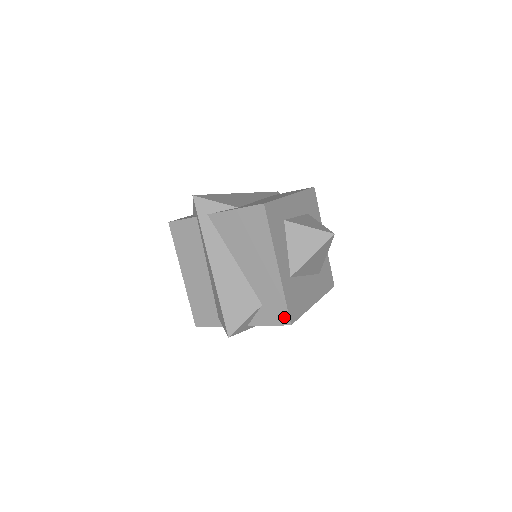
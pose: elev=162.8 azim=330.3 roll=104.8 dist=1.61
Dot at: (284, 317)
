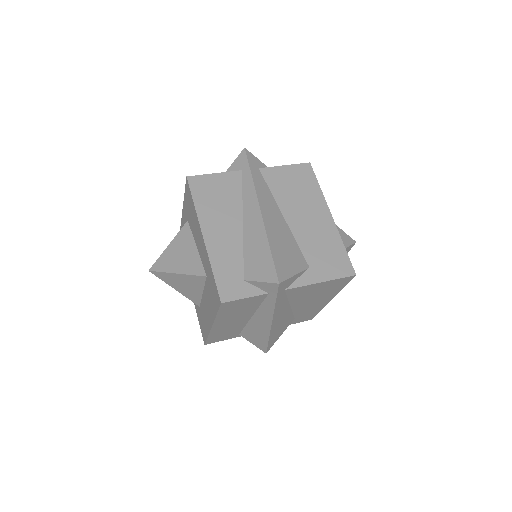
Dot at: (310, 318)
